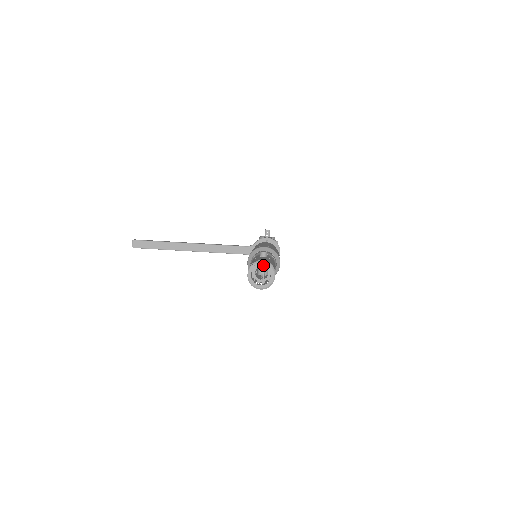
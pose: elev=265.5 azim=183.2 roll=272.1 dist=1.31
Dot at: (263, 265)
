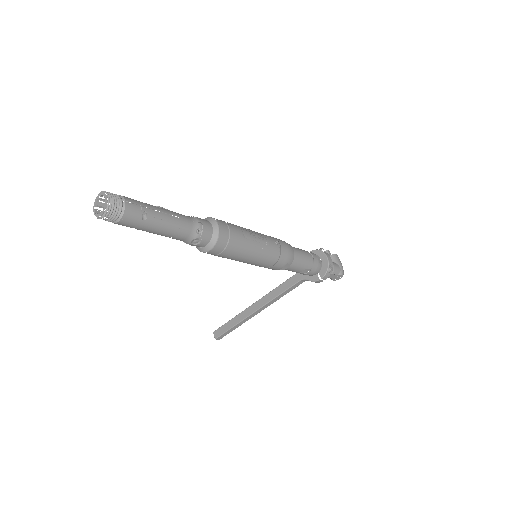
Dot at: (99, 195)
